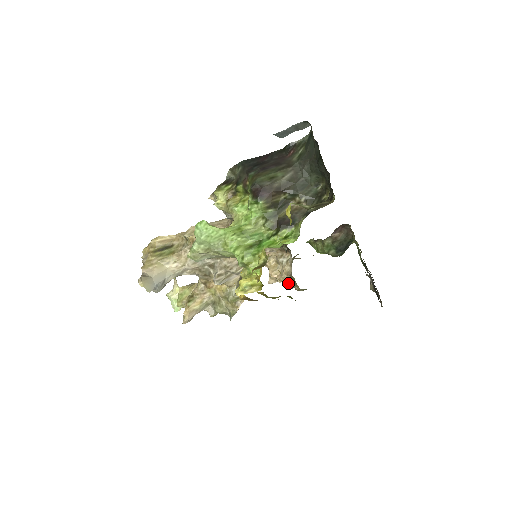
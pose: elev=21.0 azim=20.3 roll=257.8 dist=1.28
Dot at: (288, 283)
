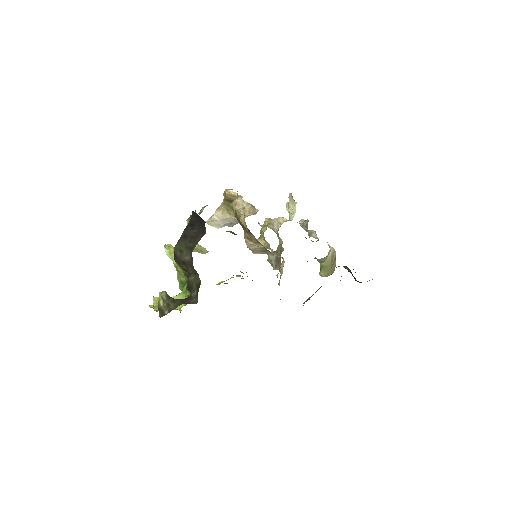
Dot at: (320, 271)
